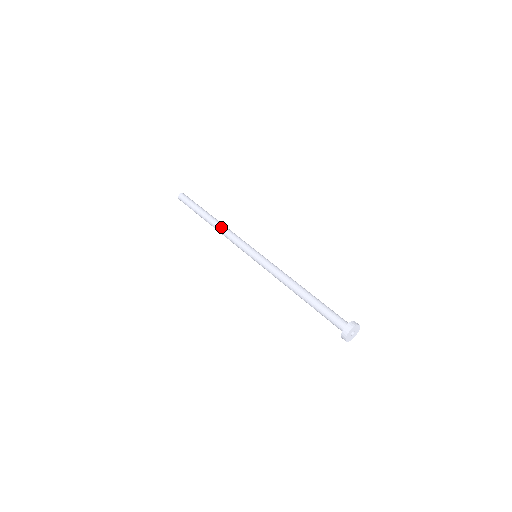
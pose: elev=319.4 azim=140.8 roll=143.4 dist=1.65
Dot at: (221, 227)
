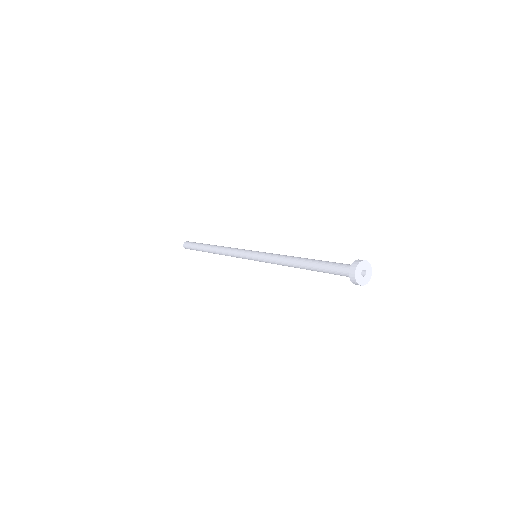
Dot at: (220, 249)
